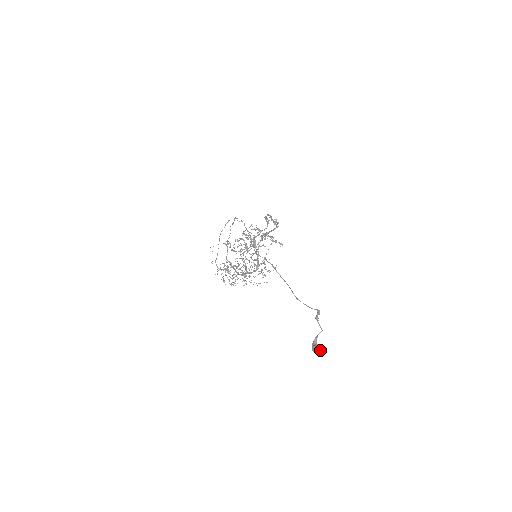
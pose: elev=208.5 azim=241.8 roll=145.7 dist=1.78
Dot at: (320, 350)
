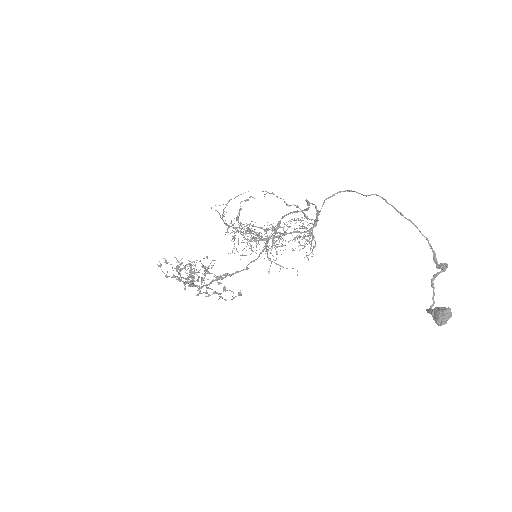
Dot at: (450, 317)
